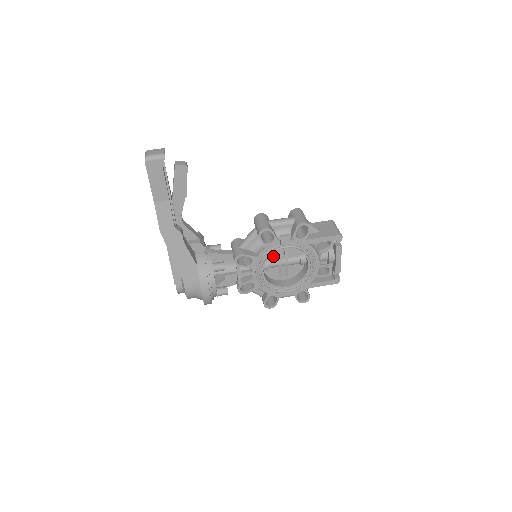
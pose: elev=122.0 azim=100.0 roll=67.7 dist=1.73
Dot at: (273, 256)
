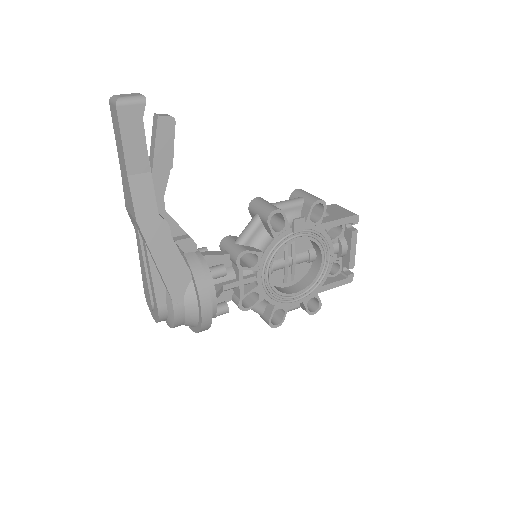
Dot at: occluded
